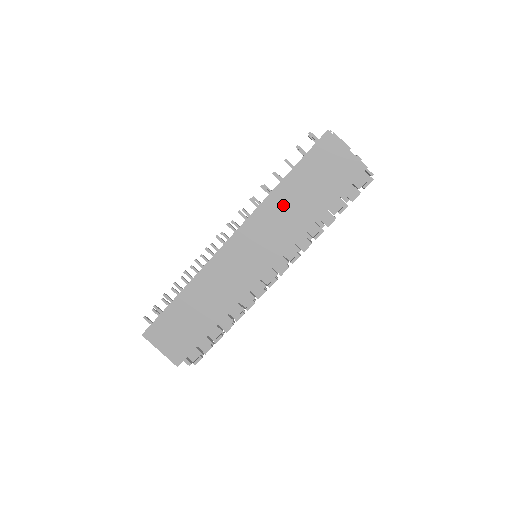
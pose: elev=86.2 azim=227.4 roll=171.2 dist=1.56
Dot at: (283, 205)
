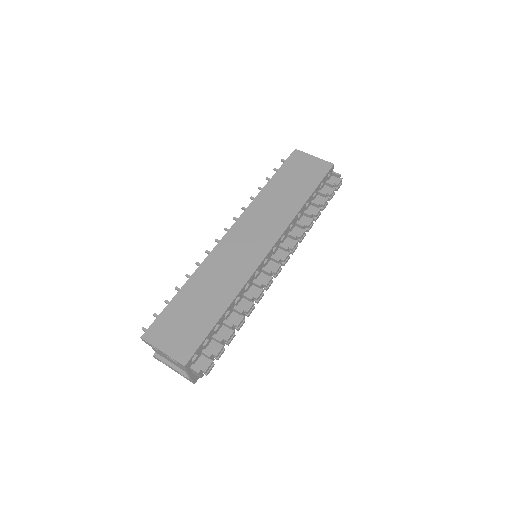
Dot at: (272, 198)
